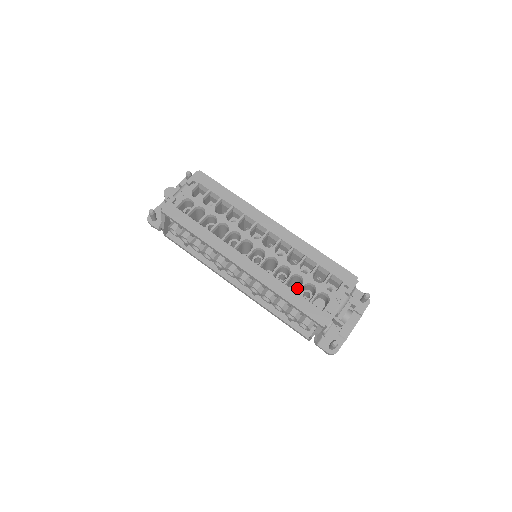
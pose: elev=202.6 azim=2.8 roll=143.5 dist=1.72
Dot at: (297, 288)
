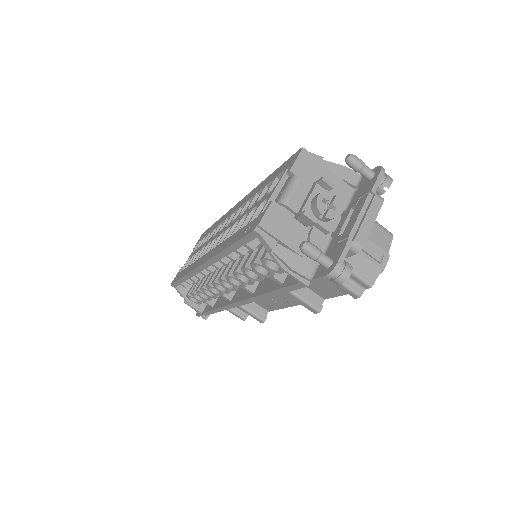
Dot at: occluded
